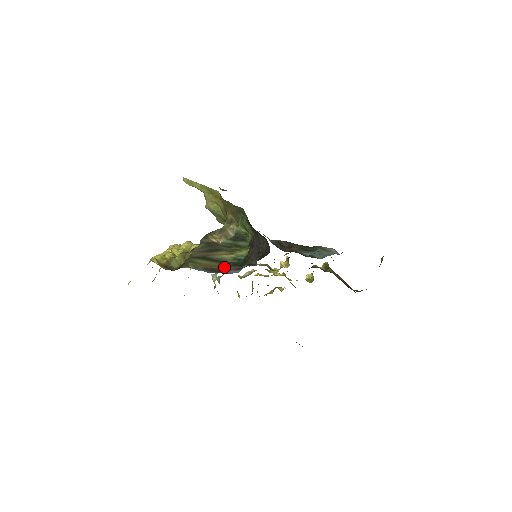
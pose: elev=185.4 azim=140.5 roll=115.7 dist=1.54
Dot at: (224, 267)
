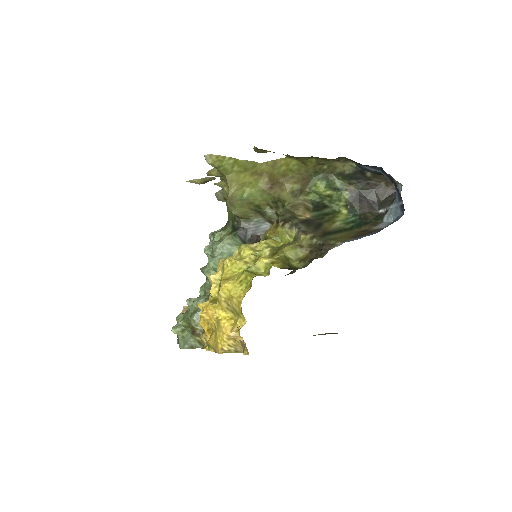
Dot at: (357, 231)
